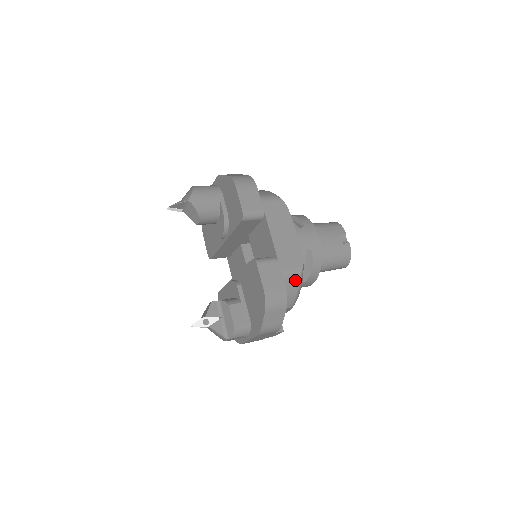
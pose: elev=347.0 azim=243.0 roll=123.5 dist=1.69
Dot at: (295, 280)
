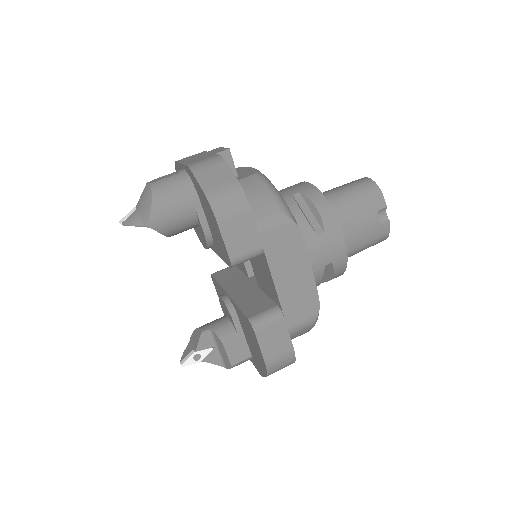
Dot at: (307, 329)
